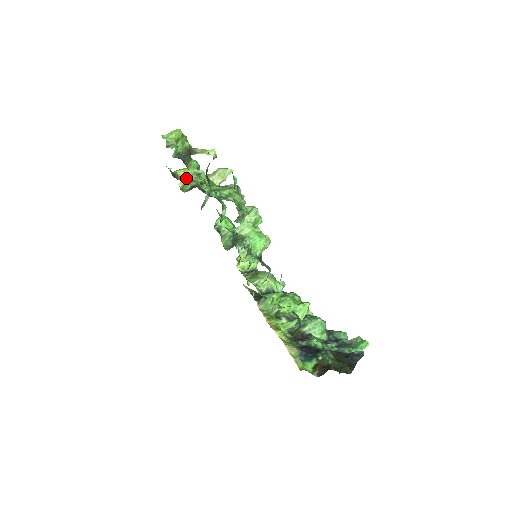
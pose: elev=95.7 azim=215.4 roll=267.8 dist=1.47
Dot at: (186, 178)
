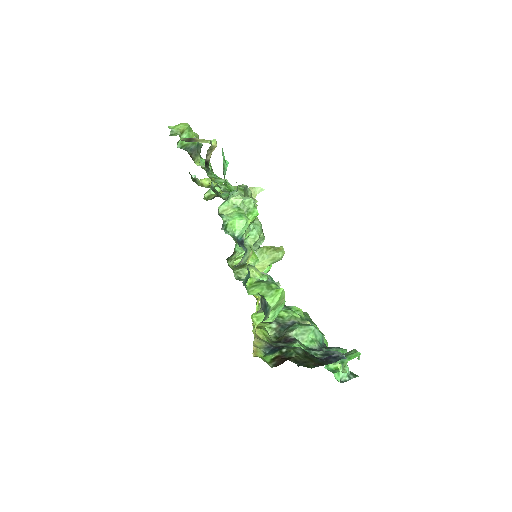
Dot at: (208, 185)
